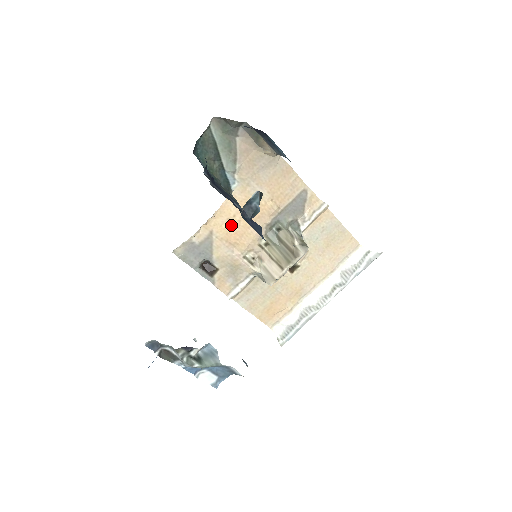
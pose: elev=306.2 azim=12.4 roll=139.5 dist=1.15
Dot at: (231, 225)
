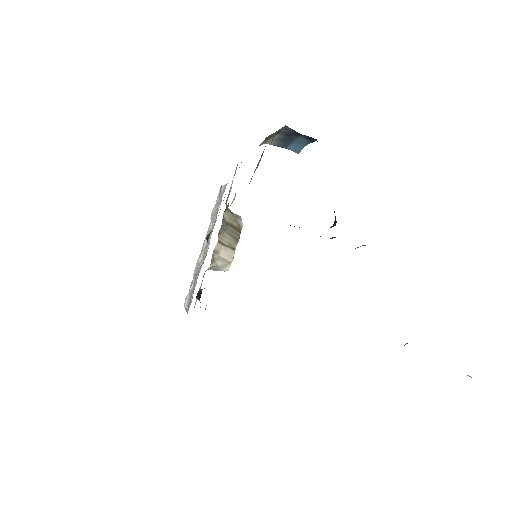
Dot at: occluded
